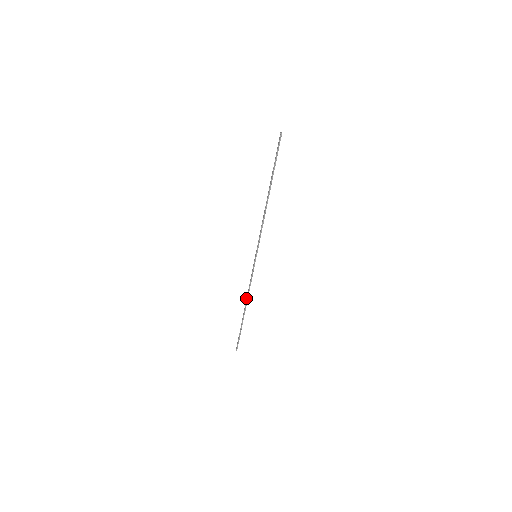
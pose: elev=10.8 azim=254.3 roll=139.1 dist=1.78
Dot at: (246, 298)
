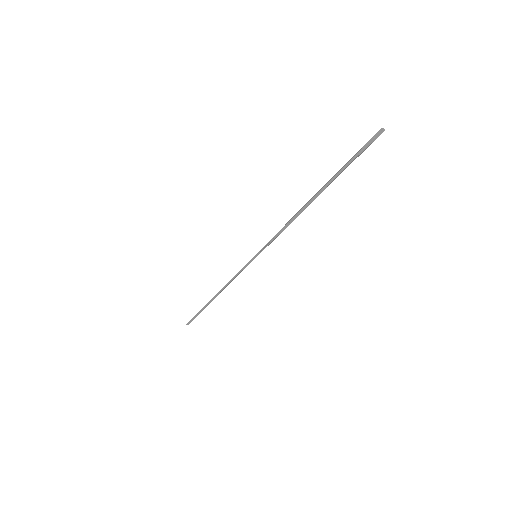
Dot at: occluded
